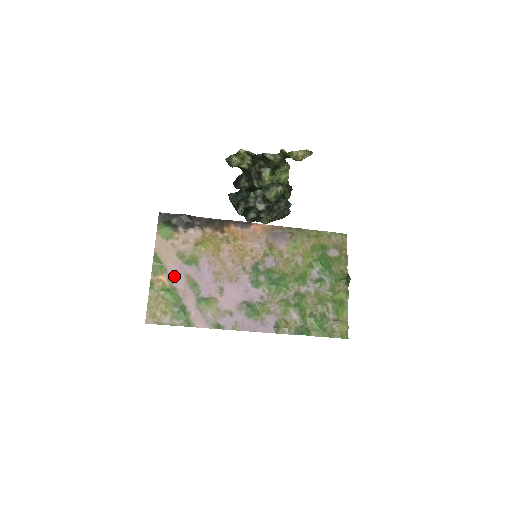
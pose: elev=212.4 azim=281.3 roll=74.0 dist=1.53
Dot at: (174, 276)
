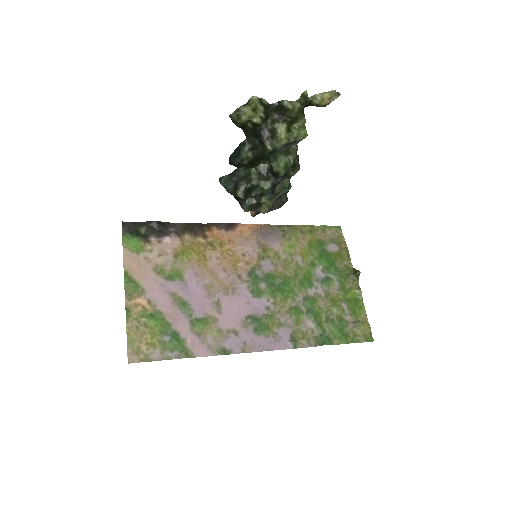
Dot at: (155, 297)
